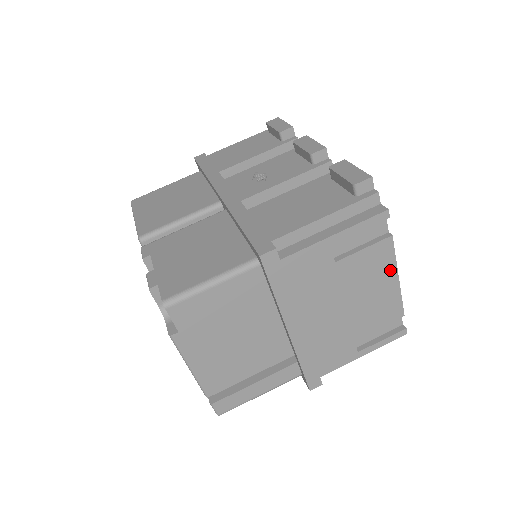
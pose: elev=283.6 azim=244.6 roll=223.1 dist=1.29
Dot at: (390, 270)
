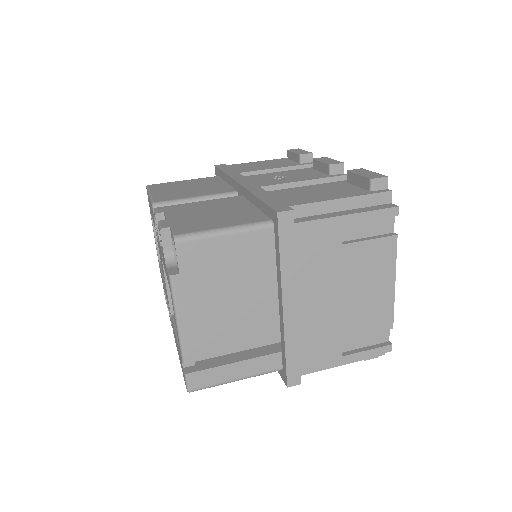
Dot at: (389, 272)
